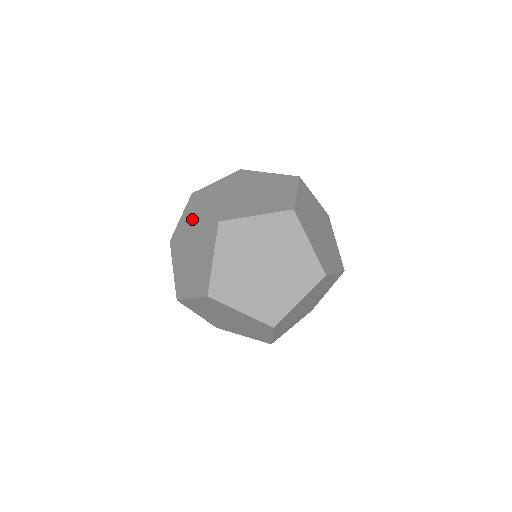
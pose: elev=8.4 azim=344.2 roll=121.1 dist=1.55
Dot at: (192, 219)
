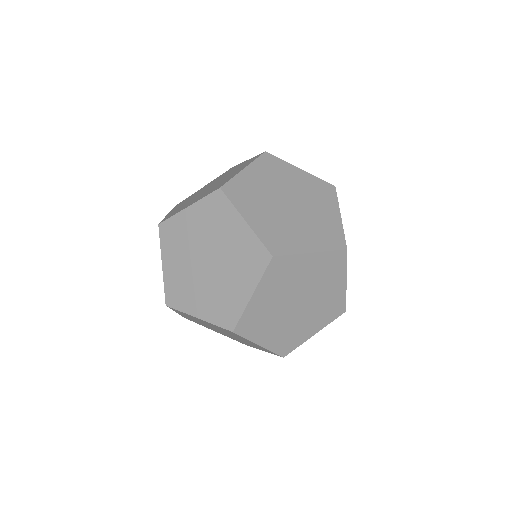
Dot at: (215, 223)
